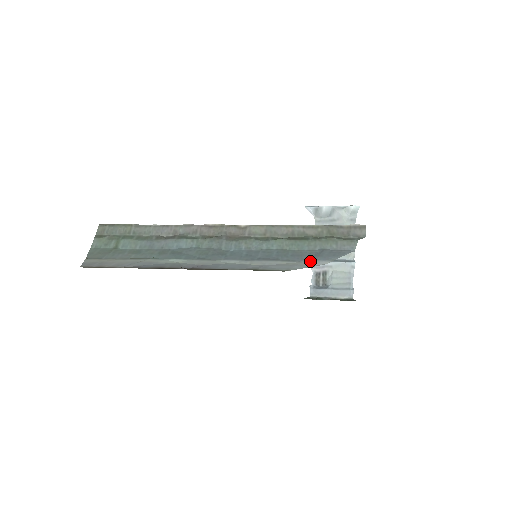
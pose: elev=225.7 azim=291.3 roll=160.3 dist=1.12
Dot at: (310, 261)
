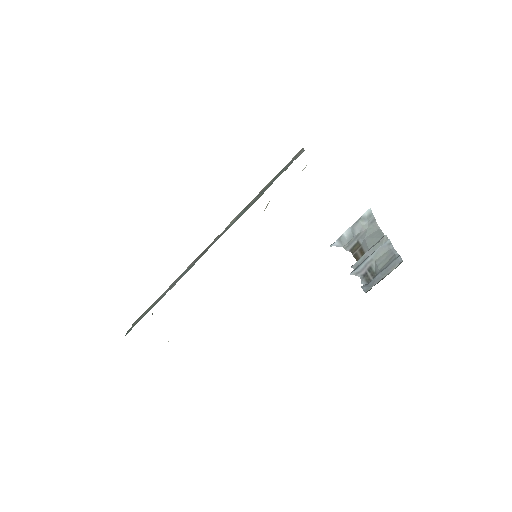
Dot at: occluded
